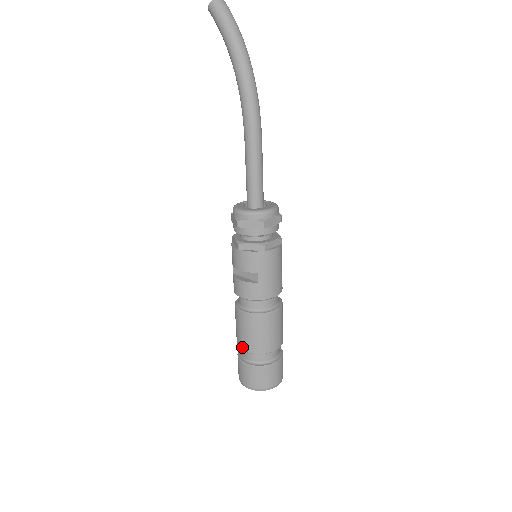
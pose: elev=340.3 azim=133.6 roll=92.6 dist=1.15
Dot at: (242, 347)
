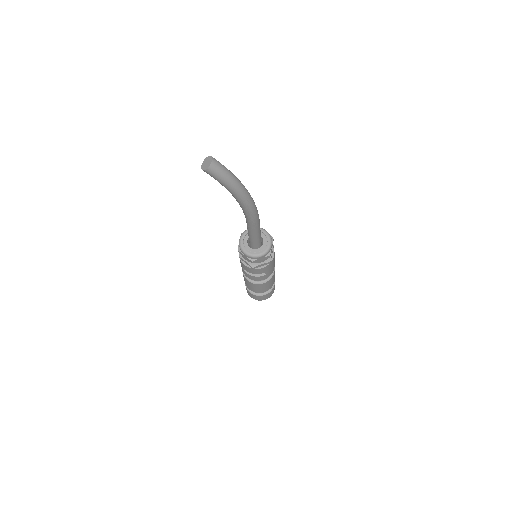
Dot at: (255, 292)
